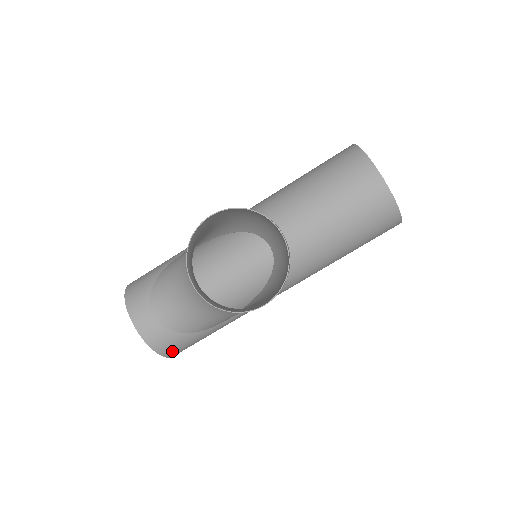
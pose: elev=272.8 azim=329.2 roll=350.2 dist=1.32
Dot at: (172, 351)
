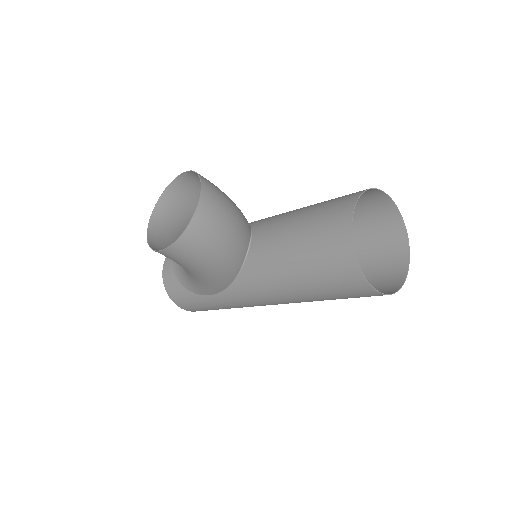
Dot at: (176, 298)
